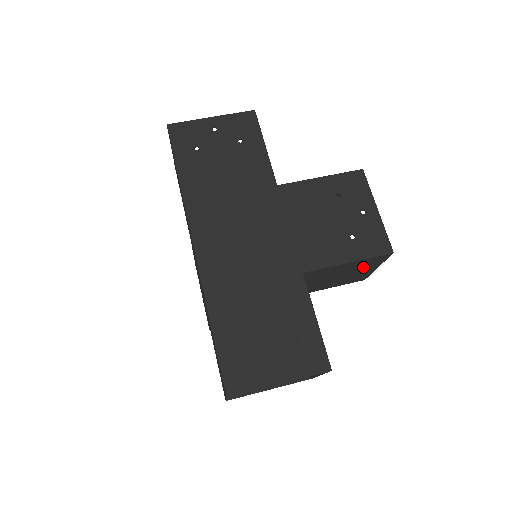
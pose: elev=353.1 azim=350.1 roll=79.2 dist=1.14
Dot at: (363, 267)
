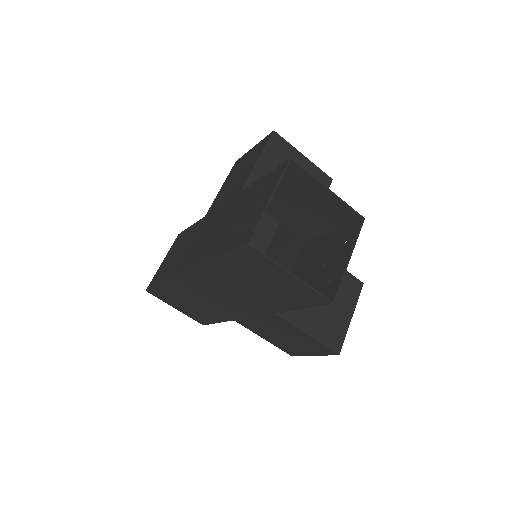
Dot at: occluded
